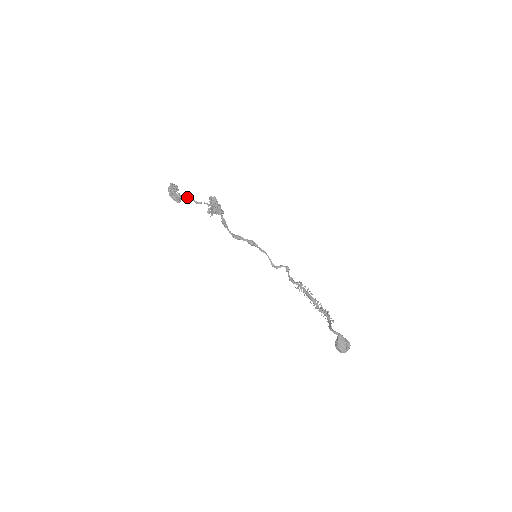
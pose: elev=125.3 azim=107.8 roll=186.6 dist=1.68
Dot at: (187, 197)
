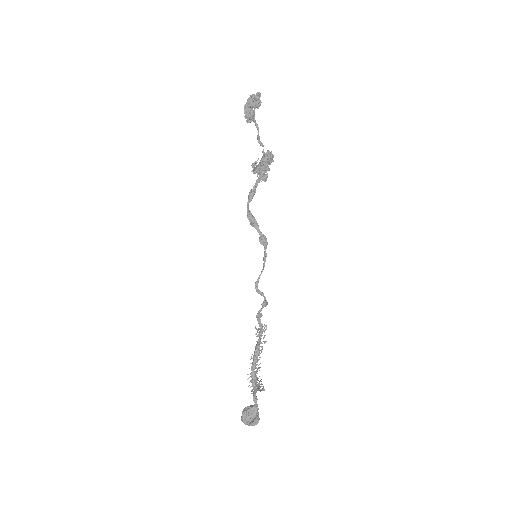
Dot at: (256, 125)
